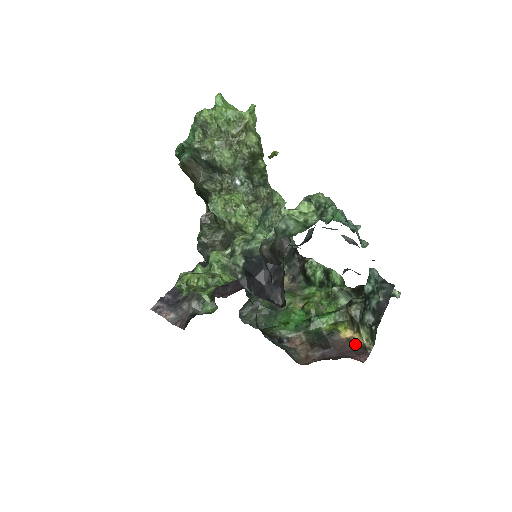
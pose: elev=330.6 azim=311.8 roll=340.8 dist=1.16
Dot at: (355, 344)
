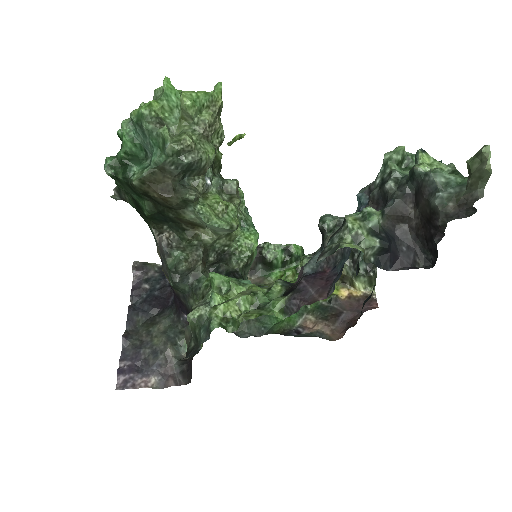
Dot at: (357, 298)
